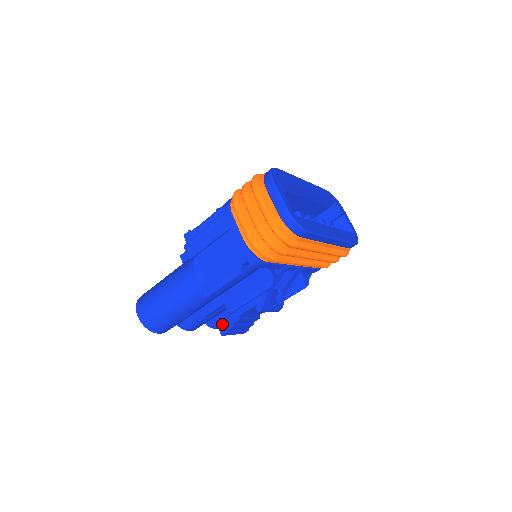
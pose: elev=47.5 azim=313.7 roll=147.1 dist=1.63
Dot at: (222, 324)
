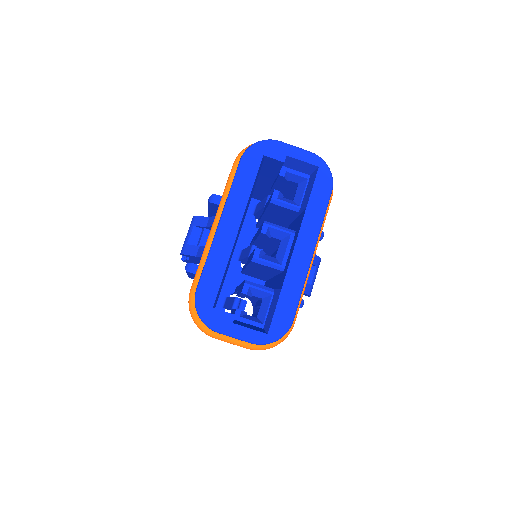
Dot at: occluded
